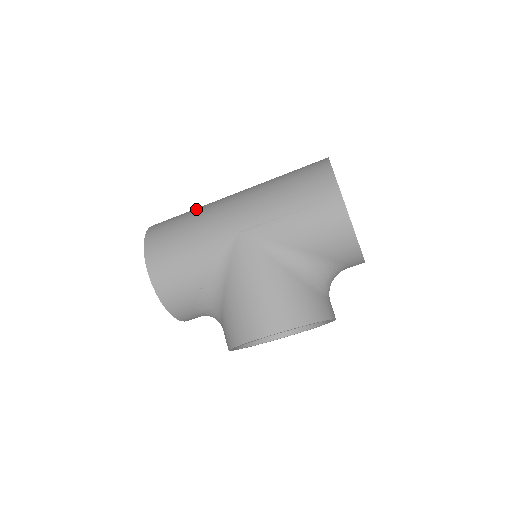
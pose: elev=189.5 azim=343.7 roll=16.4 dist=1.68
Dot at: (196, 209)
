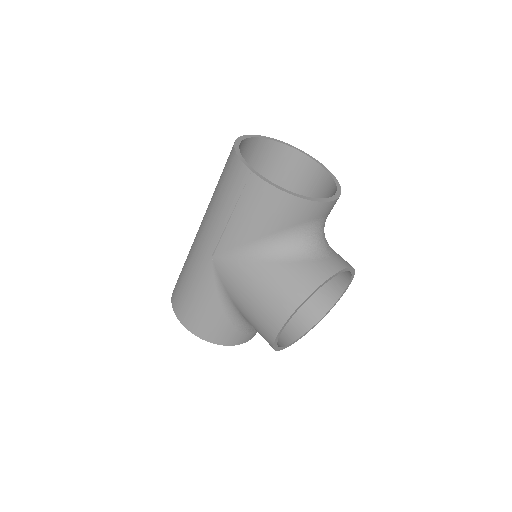
Dot at: occluded
